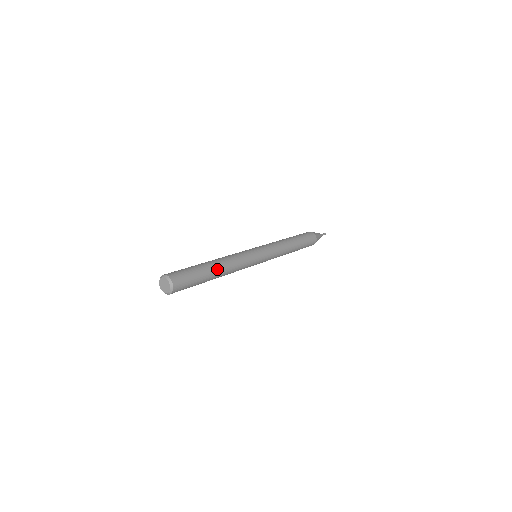
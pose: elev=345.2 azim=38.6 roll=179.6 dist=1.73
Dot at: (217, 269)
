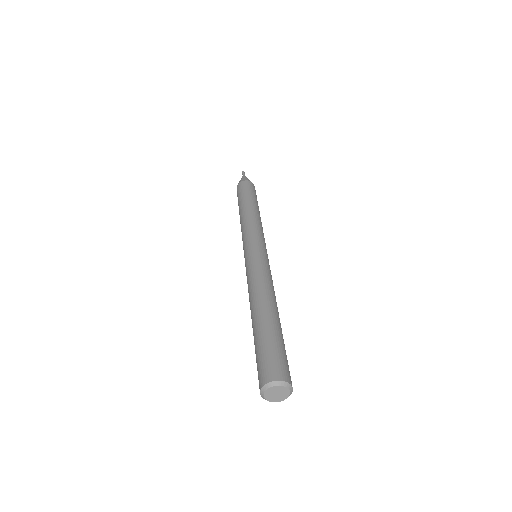
Dot at: occluded
